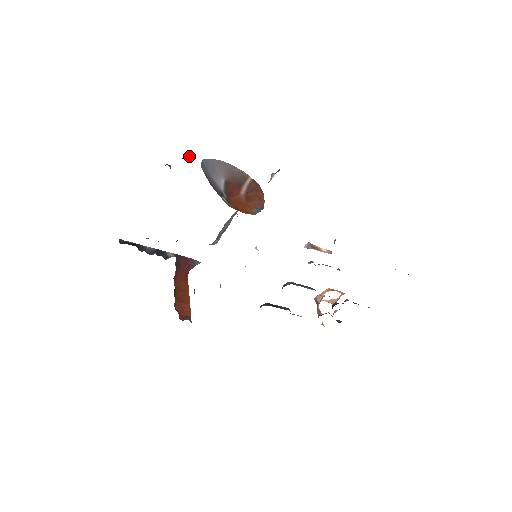
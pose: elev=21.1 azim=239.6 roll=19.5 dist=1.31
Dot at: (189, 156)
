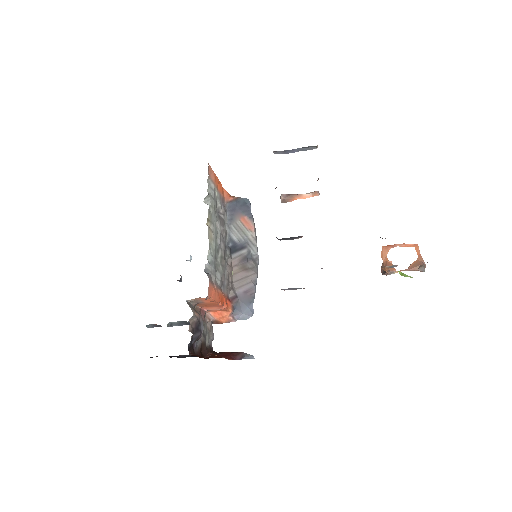
Dot at: occluded
